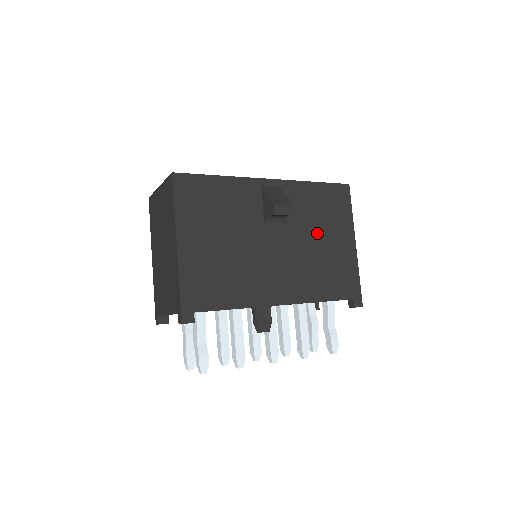
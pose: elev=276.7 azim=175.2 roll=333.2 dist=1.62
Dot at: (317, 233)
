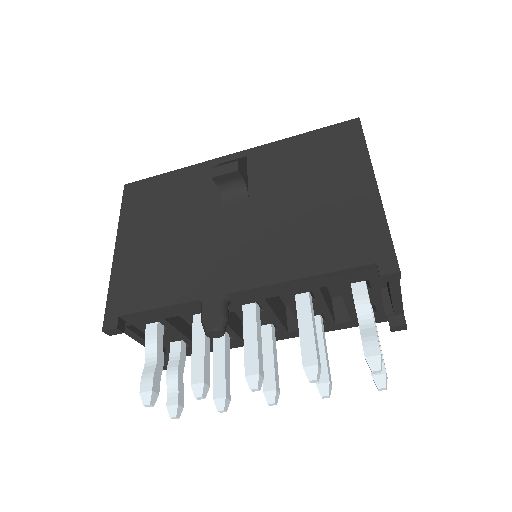
Dot at: (303, 189)
